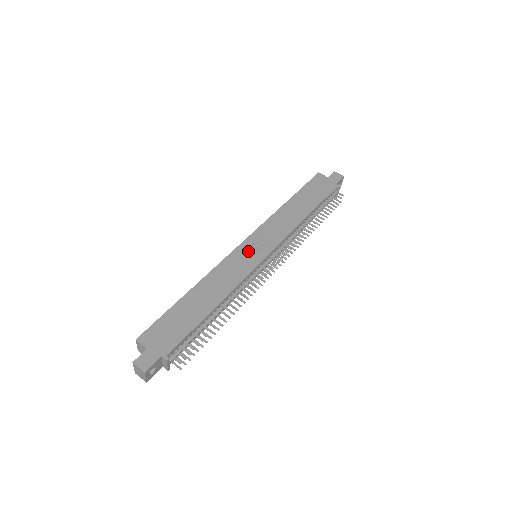
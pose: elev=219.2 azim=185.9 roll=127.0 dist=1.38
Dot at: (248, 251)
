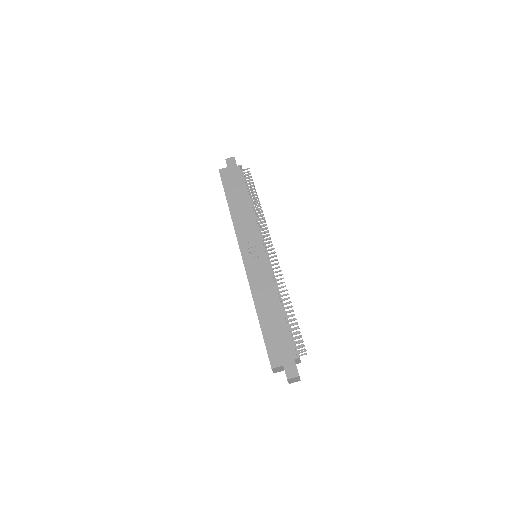
Dot at: (252, 258)
